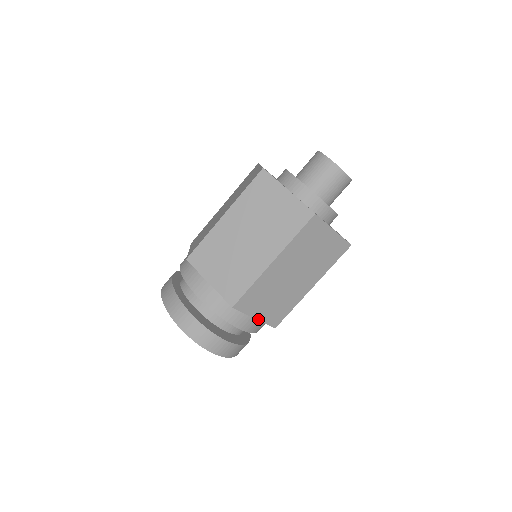
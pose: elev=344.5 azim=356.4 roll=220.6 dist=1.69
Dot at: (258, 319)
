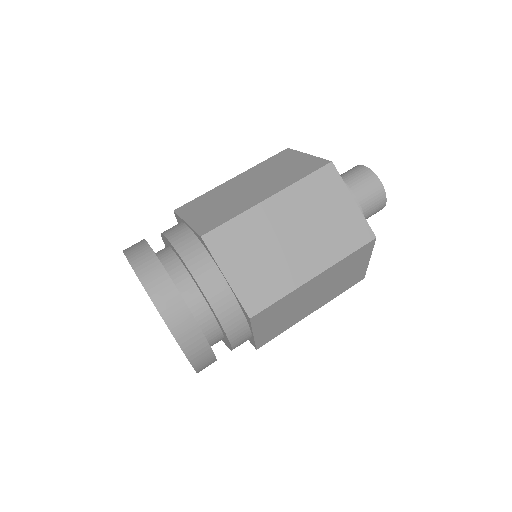
Dot at: (229, 283)
